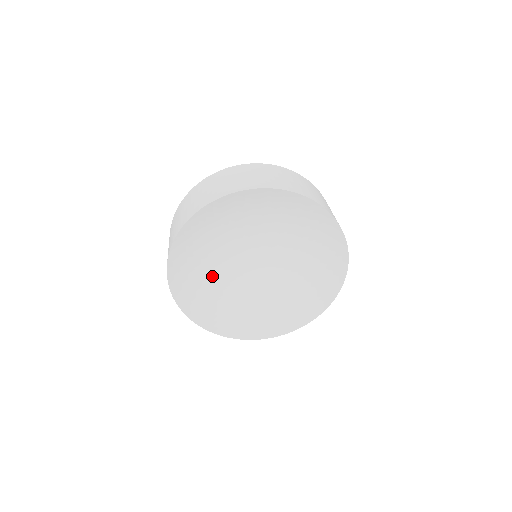
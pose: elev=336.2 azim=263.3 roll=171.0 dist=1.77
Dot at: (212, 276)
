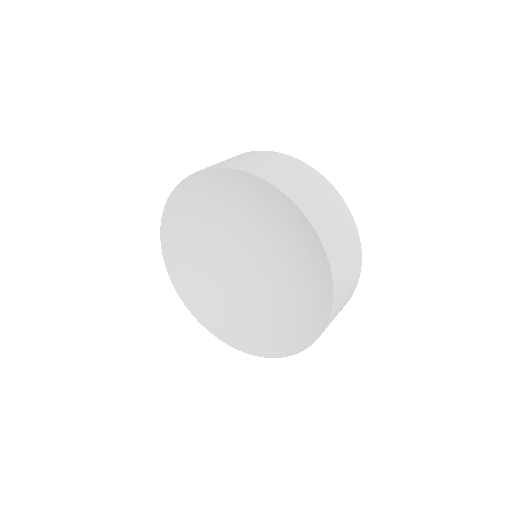
Dot at: (205, 247)
